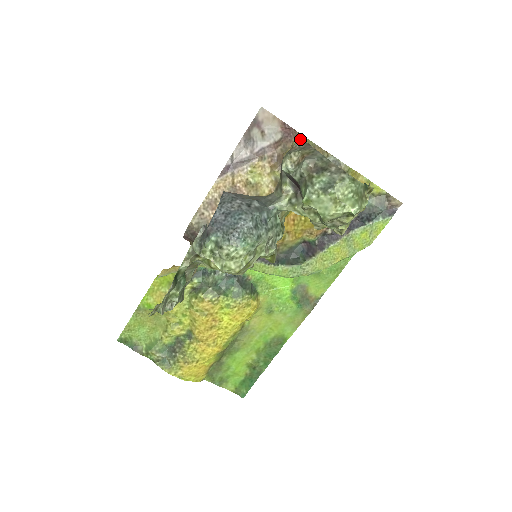
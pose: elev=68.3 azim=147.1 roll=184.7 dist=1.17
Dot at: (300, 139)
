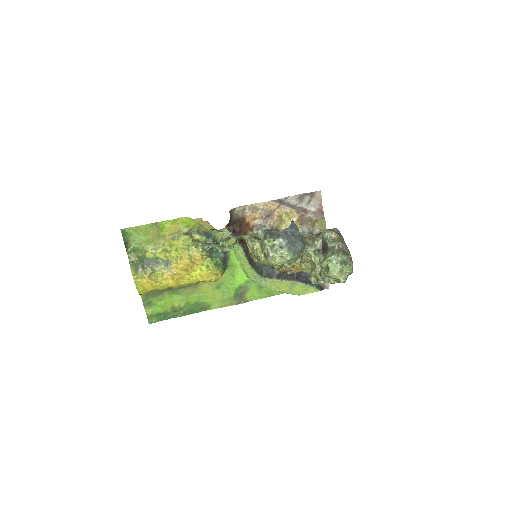
Dot at: (323, 221)
